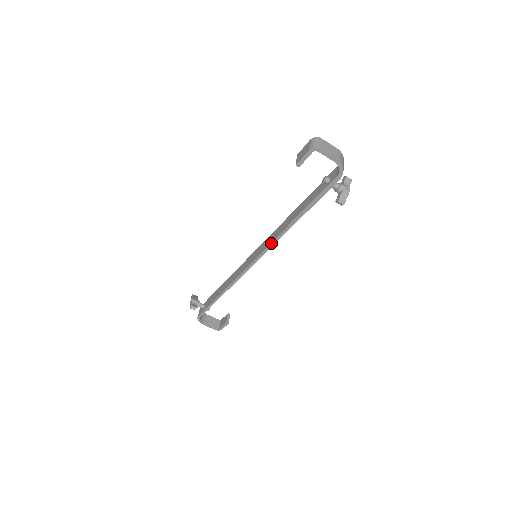
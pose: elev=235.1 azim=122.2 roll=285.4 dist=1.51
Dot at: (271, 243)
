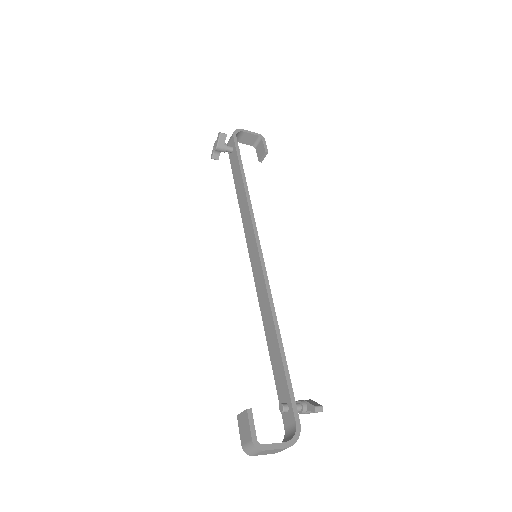
Dot at: (258, 296)
